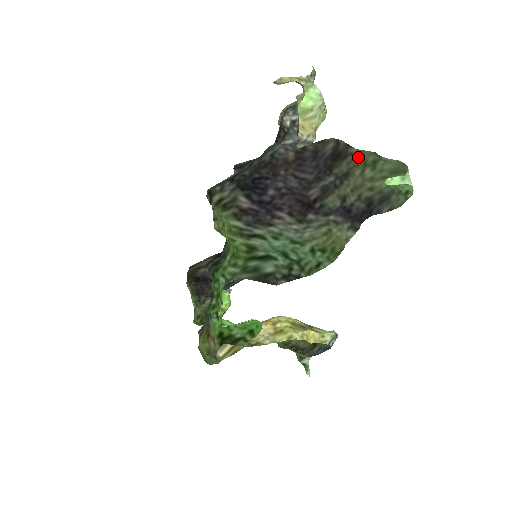
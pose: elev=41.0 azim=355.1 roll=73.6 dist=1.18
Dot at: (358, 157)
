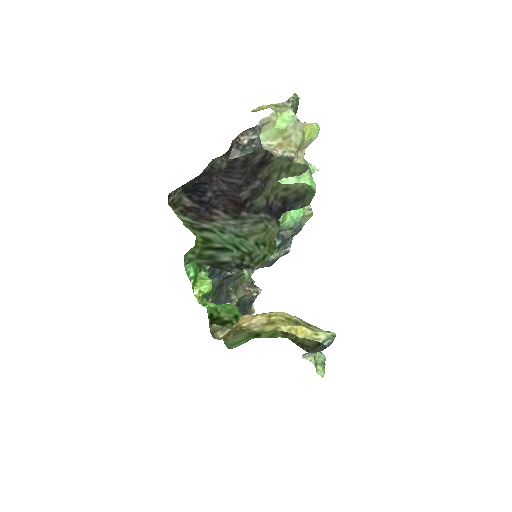
Dot at: (276, 163)
